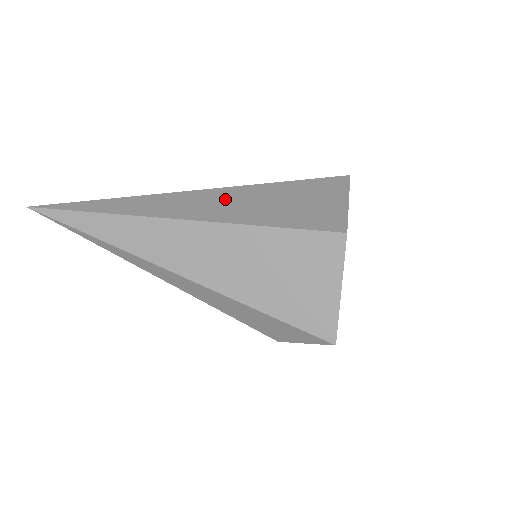
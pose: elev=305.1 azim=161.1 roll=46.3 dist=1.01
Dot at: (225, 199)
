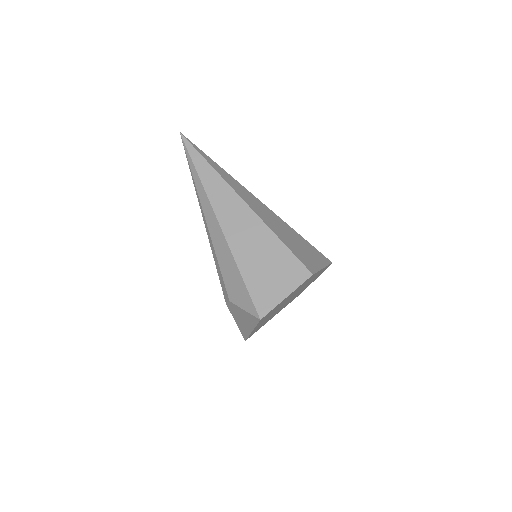
Dot at: (271, 216)
